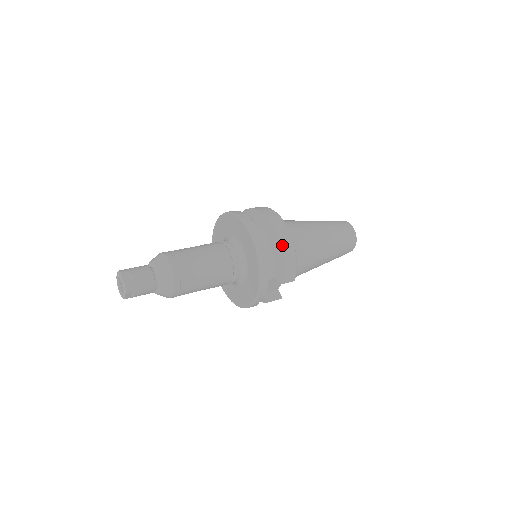
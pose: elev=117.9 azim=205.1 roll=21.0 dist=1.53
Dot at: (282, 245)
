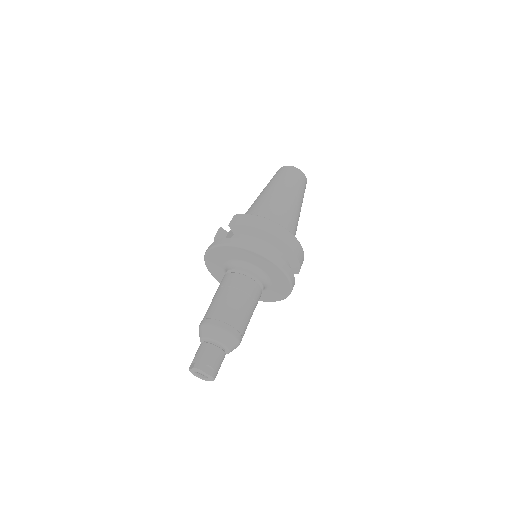
Dot at: (294, 251)
